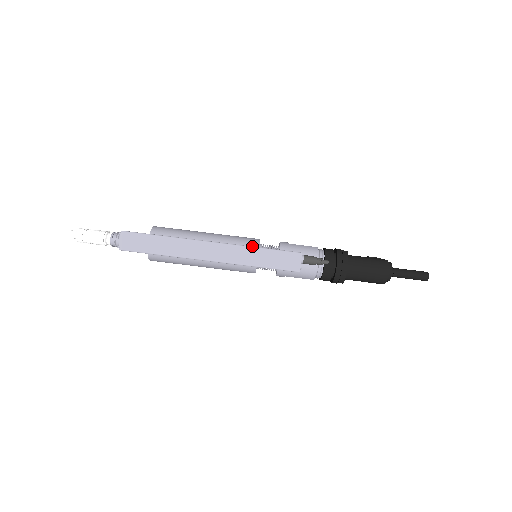
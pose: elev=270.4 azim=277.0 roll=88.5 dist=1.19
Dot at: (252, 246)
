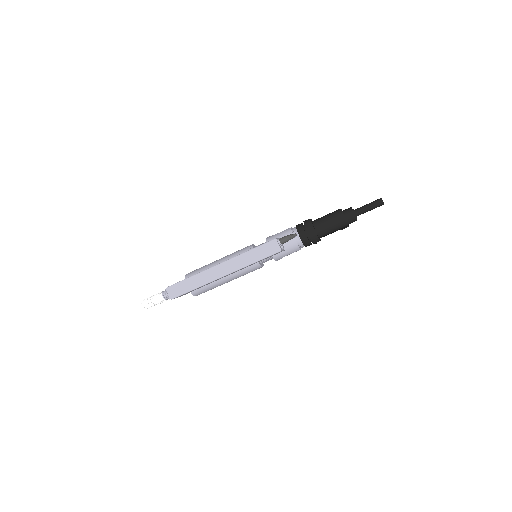
Dot at: occluded
